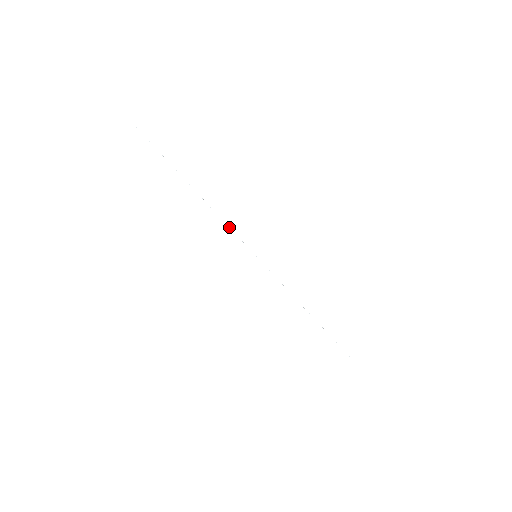
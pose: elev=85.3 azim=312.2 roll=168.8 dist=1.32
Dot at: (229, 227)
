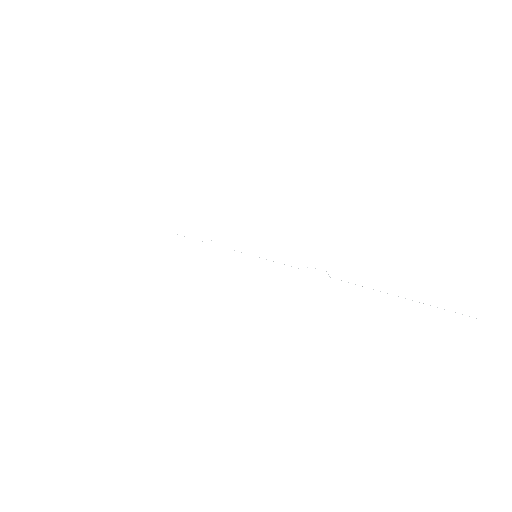
Dot at: occluded
